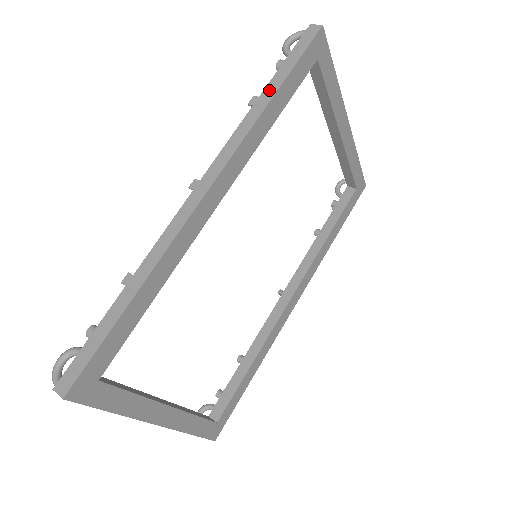
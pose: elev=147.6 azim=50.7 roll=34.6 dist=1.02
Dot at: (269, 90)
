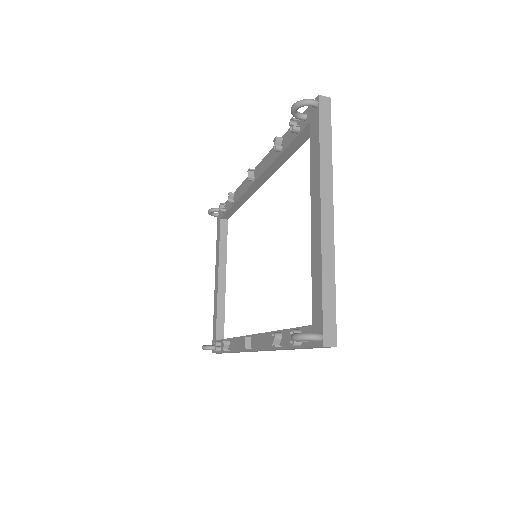
Dot at: occluded
